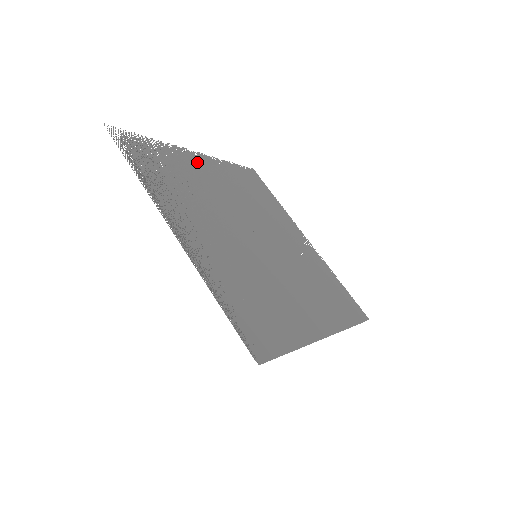
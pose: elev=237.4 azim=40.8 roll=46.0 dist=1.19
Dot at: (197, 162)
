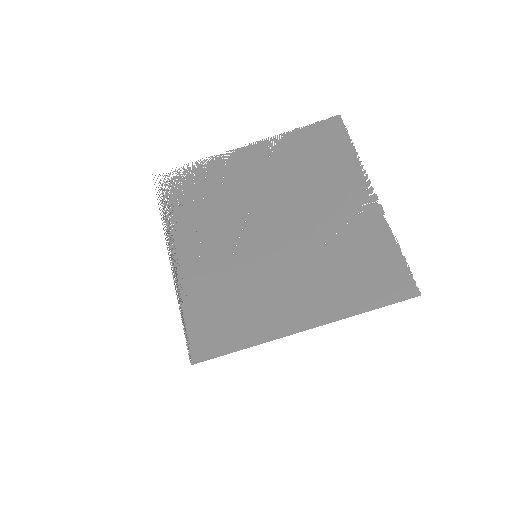
Dot at: (241, 160)
